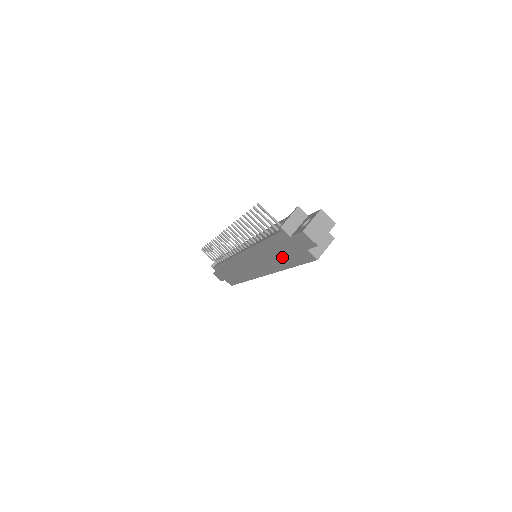
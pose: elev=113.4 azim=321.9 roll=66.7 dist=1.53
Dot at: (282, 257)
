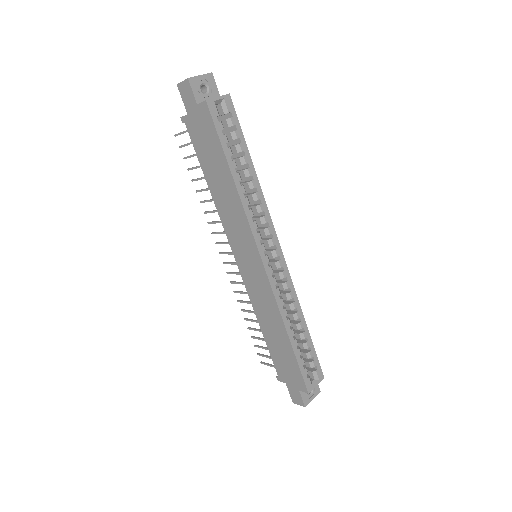
Dot at: (218, 168)
